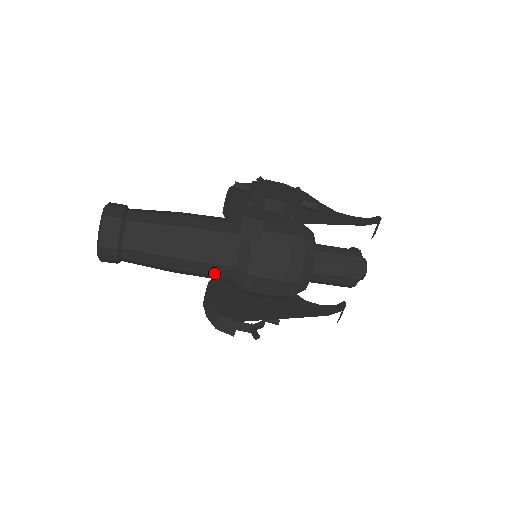
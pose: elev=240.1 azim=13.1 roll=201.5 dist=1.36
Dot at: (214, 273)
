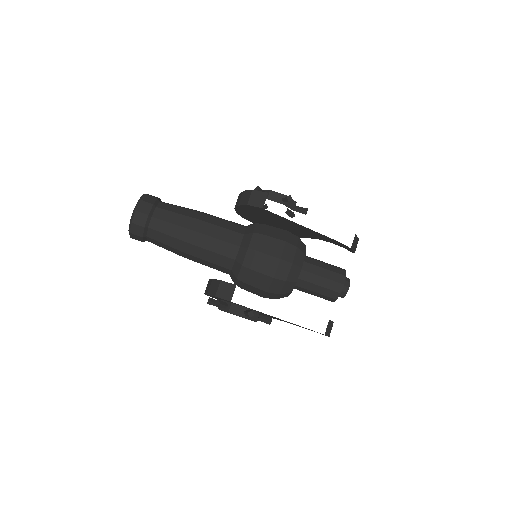
Dot at: (221, 252)
